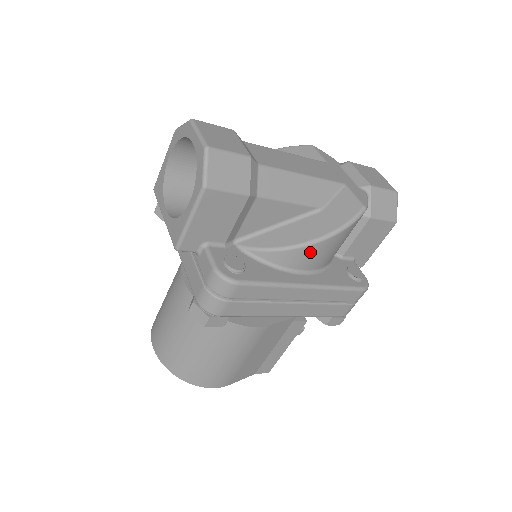
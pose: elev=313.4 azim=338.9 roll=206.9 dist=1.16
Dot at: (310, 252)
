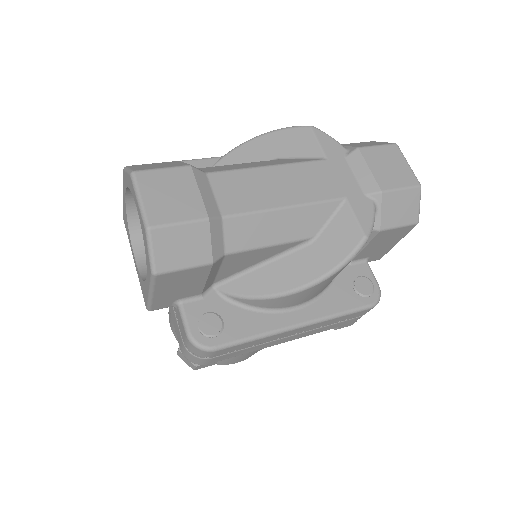
Dot at: (299, 296)
